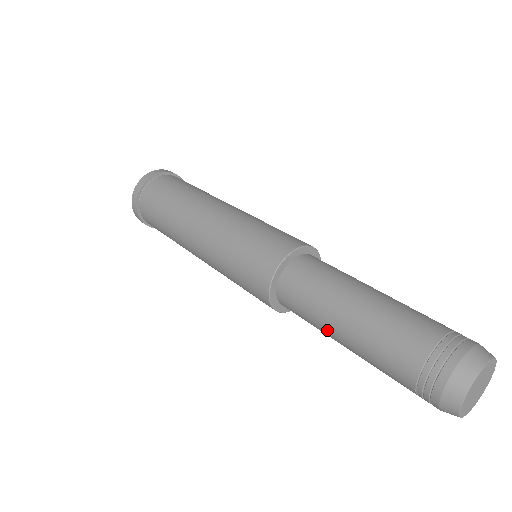
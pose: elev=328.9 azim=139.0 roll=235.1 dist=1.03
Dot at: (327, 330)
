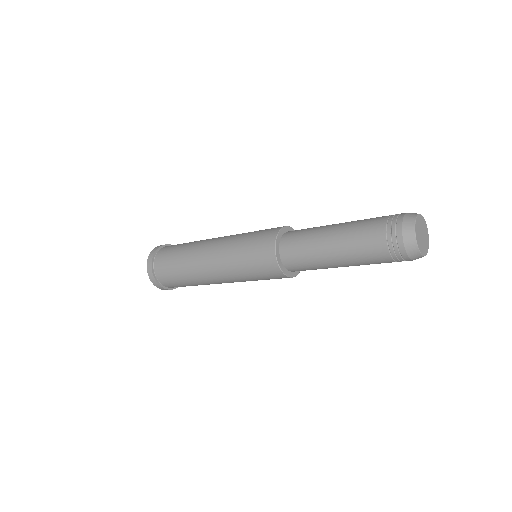
Dot at: (323, 229)
